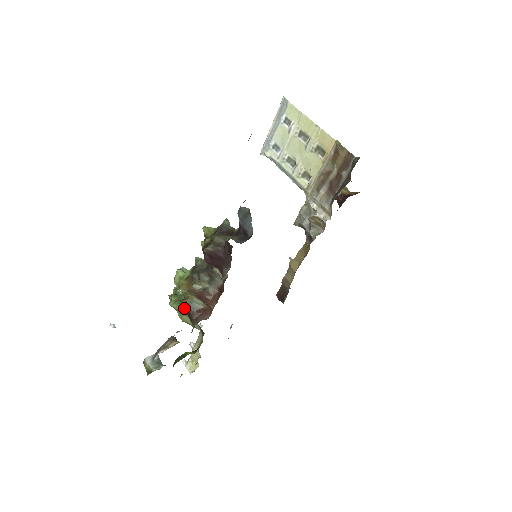
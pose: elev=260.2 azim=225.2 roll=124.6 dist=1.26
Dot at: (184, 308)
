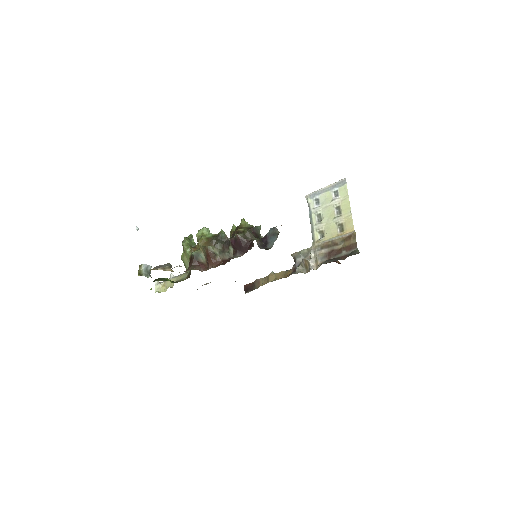
Dot at: (191, 253)
